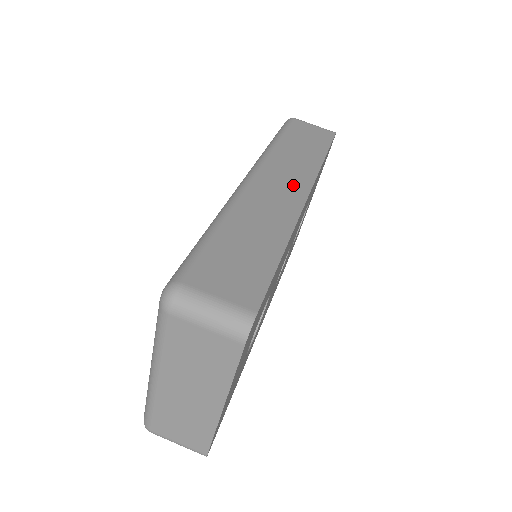
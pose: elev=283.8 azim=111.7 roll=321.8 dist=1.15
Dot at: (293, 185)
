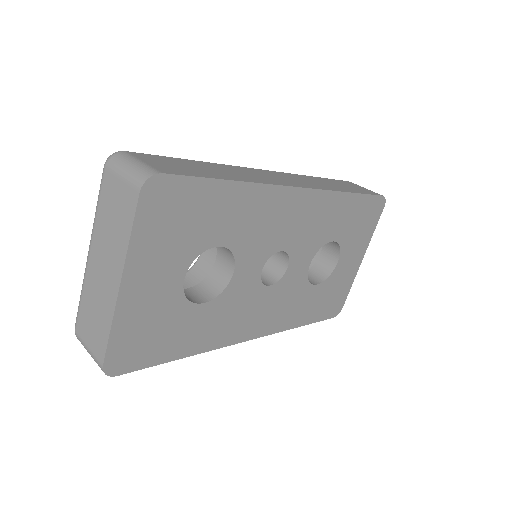
Dot at: (295, 182)
